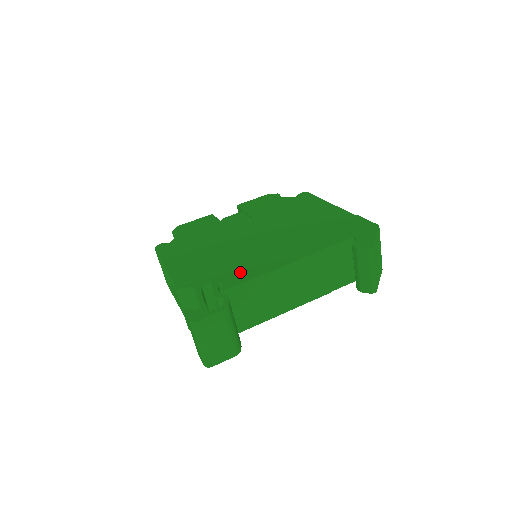
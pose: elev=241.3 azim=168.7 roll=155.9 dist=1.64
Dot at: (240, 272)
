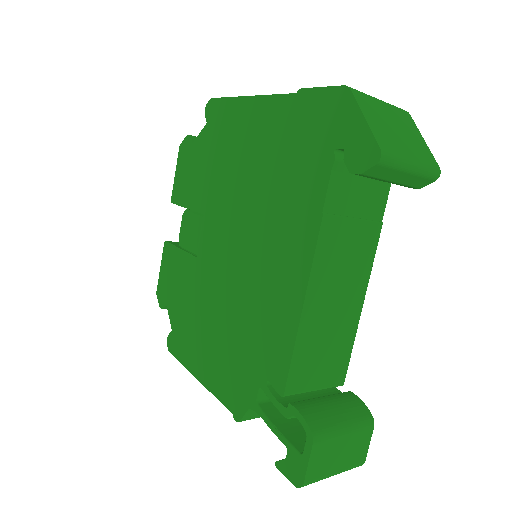
Dot at: (271, 345)
